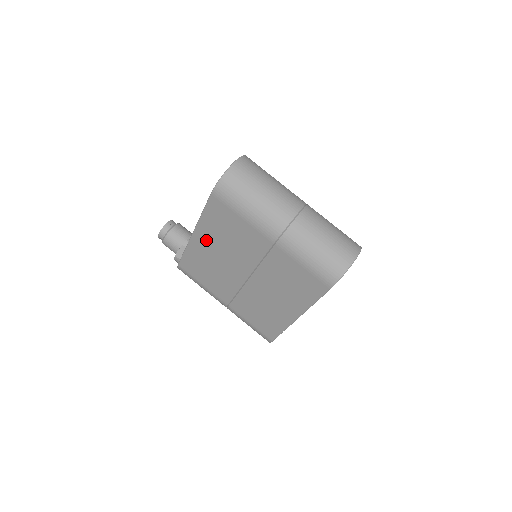
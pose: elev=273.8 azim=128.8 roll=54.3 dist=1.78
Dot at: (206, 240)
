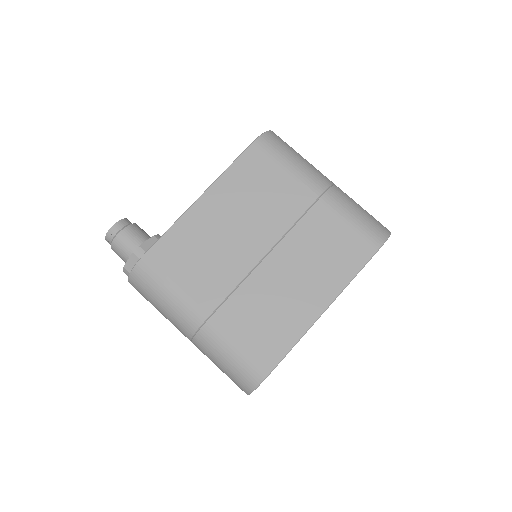
Dot at: (217, 206)
